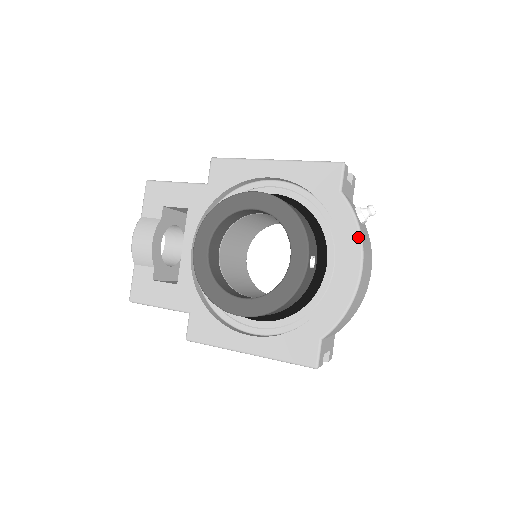
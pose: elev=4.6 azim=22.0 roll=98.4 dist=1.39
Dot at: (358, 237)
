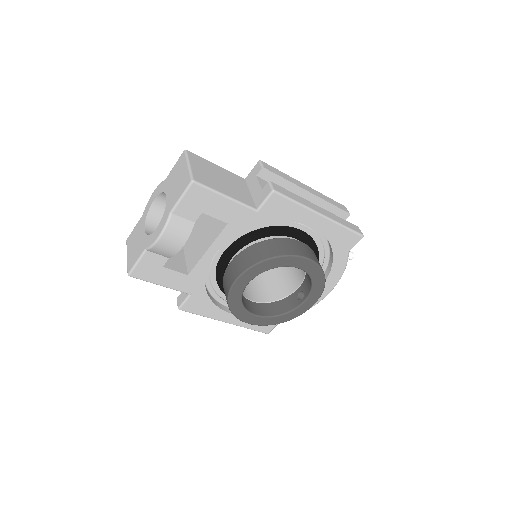
Dot at: occluded
